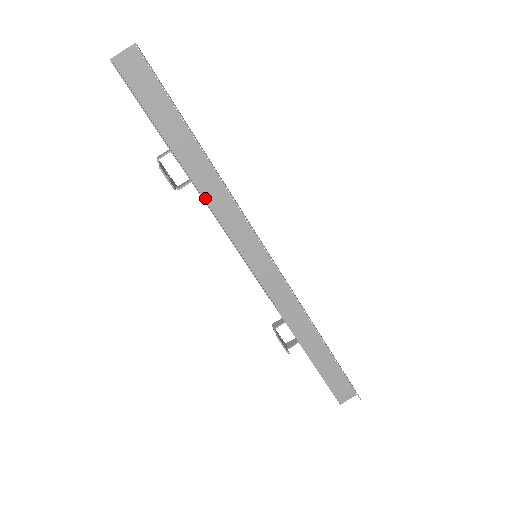
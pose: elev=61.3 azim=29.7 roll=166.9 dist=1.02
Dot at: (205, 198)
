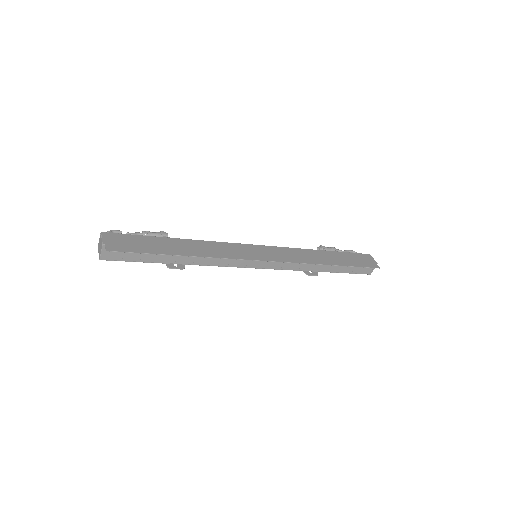
Dot at: (203, 264)
